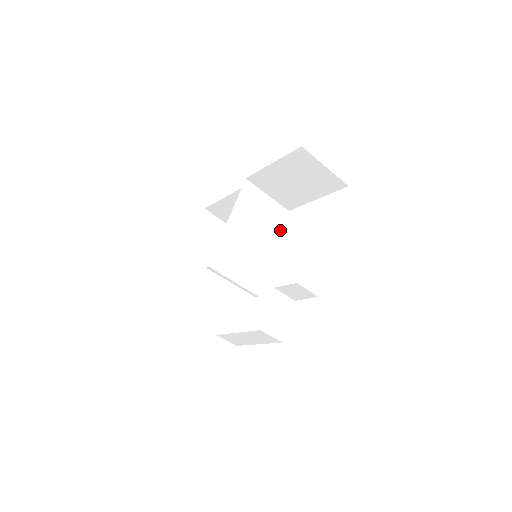
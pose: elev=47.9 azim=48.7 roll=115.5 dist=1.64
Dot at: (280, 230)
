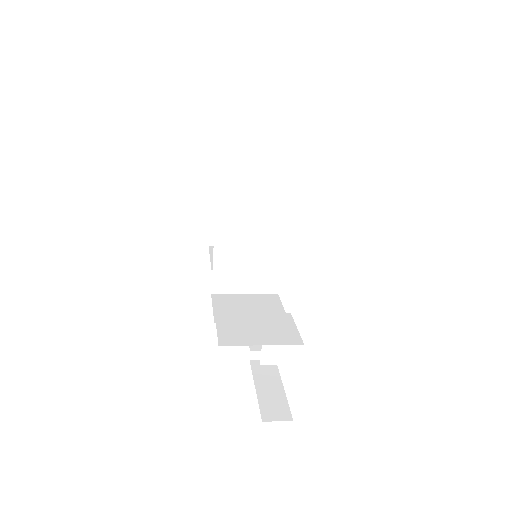
Dot at: (288, 193)
